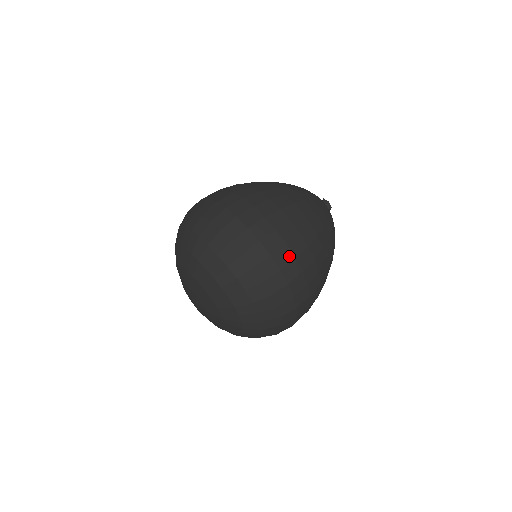
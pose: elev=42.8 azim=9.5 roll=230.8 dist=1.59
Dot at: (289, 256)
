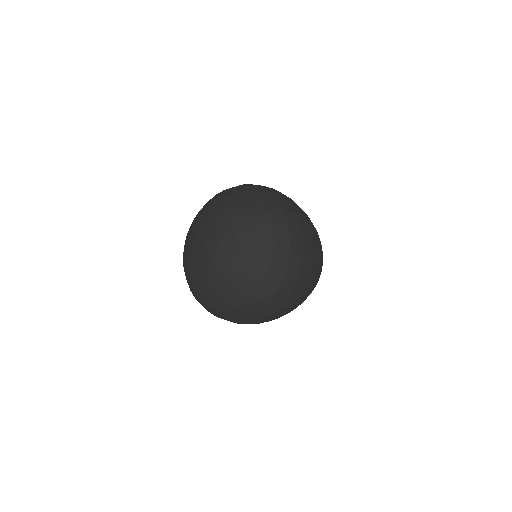
Dot at: (310, 252)
